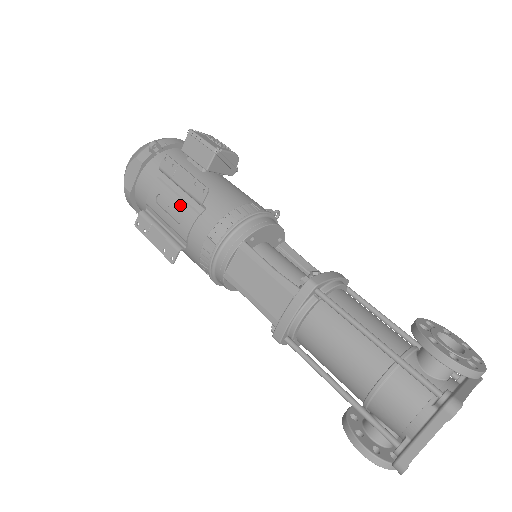
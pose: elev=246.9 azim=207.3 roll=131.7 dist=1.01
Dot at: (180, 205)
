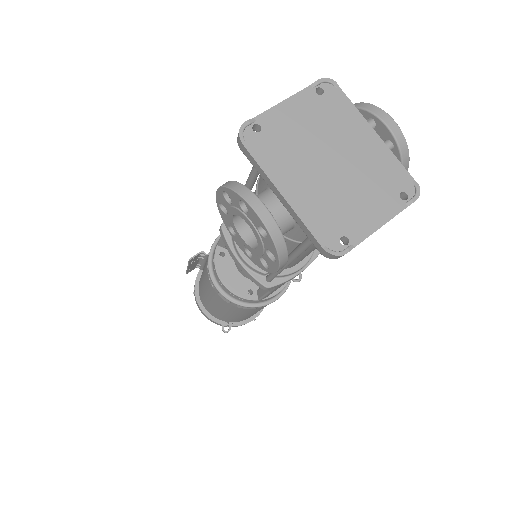
Dot at: occluded
